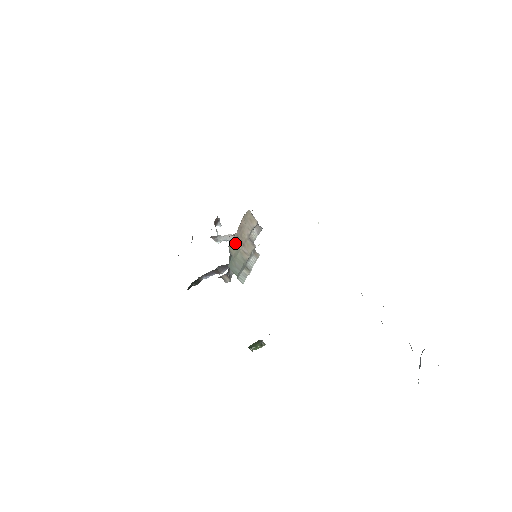
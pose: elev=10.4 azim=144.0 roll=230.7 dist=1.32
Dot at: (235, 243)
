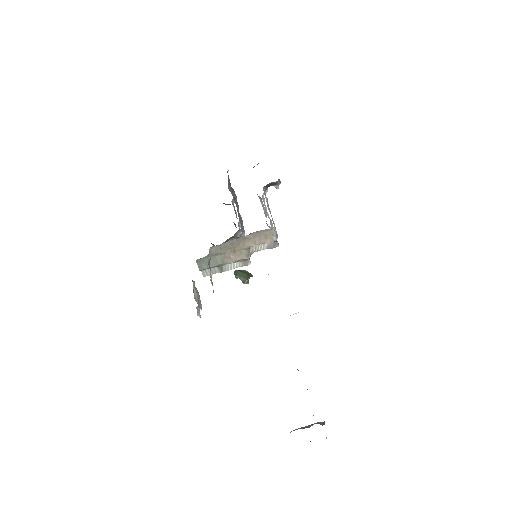
Dot at: (223, 247)
